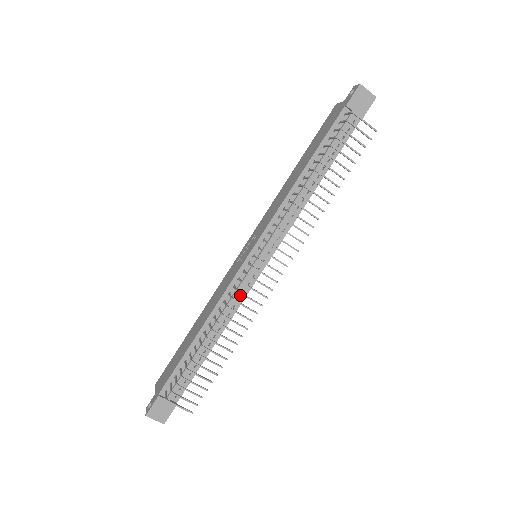
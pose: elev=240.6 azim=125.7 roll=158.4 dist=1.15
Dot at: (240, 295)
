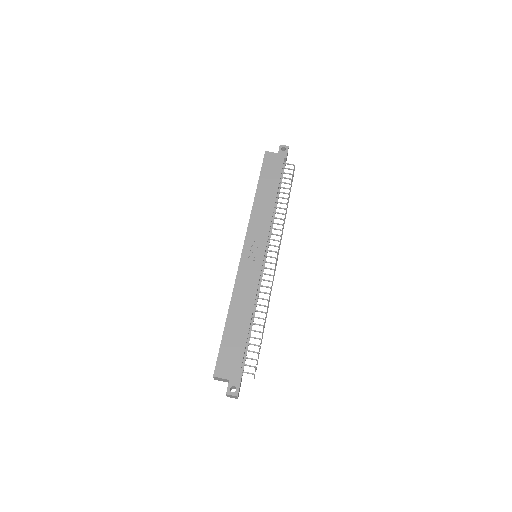
Dot at: occluded
